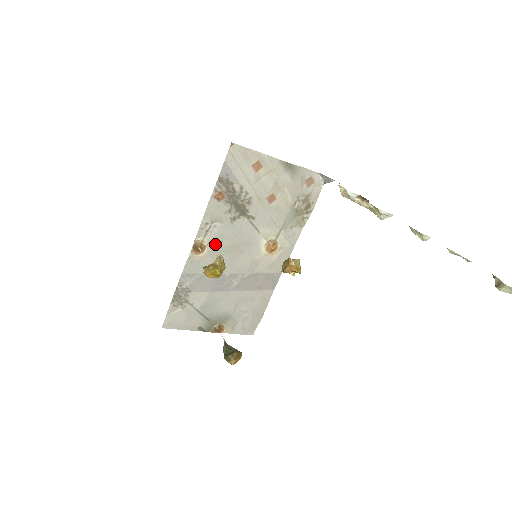
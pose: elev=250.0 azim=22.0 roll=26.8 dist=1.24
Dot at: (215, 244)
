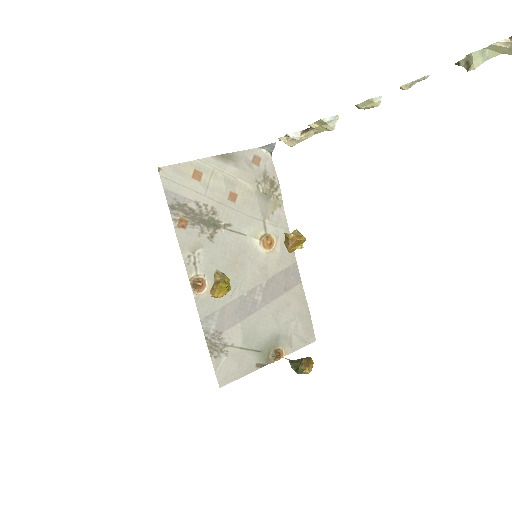
Dot at: (211, 271)
